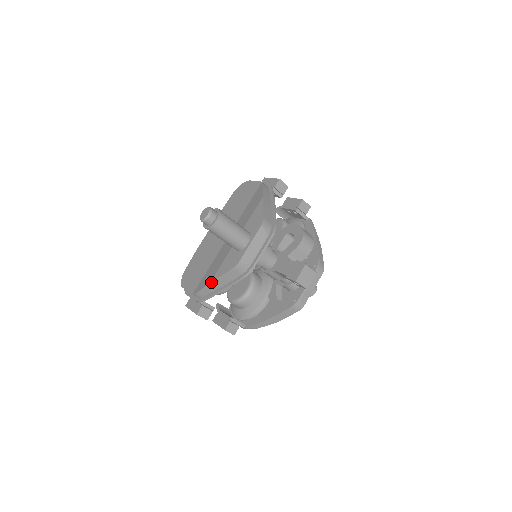
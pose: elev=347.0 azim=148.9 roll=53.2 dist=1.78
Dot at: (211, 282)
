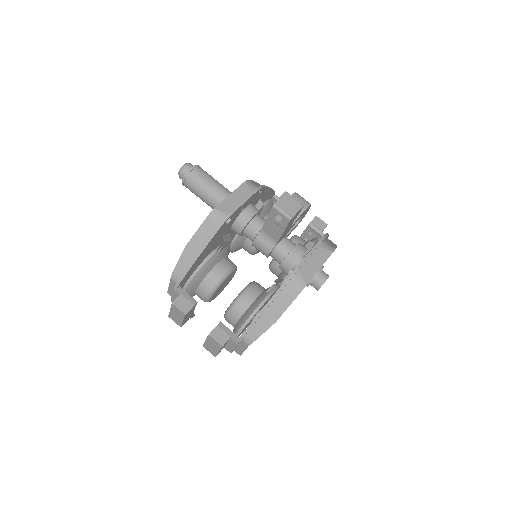
Dot at: (186, 246)
